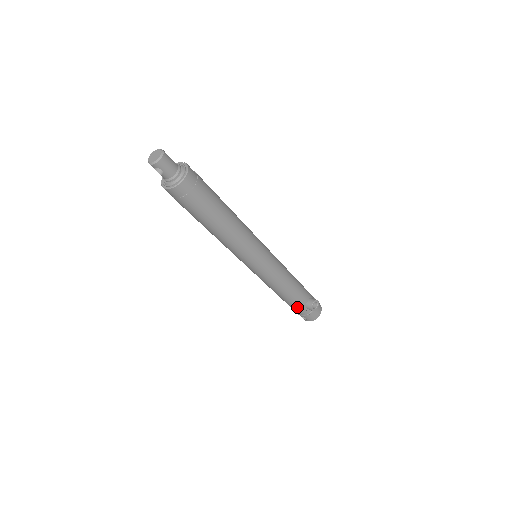
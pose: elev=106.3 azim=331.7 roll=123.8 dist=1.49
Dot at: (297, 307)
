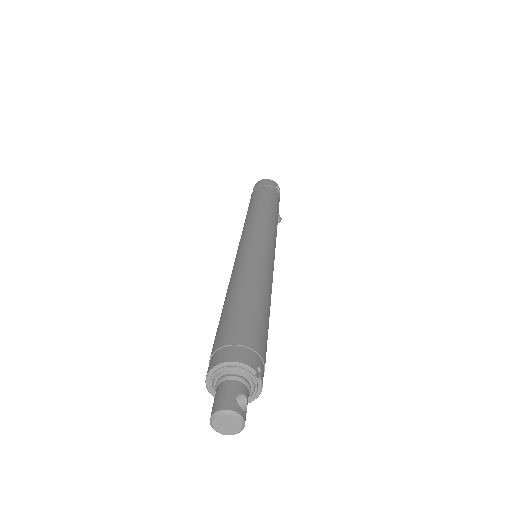
Dot at: occluded
